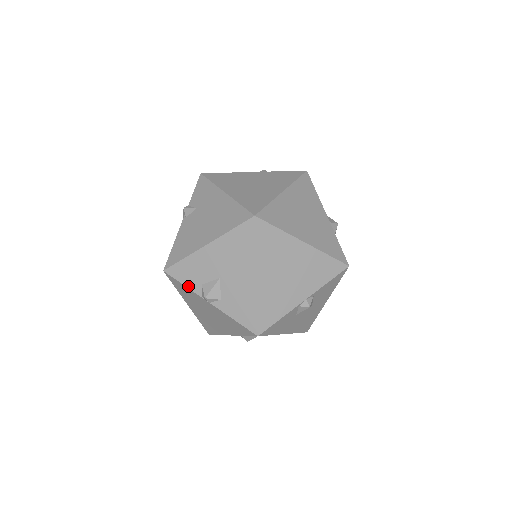
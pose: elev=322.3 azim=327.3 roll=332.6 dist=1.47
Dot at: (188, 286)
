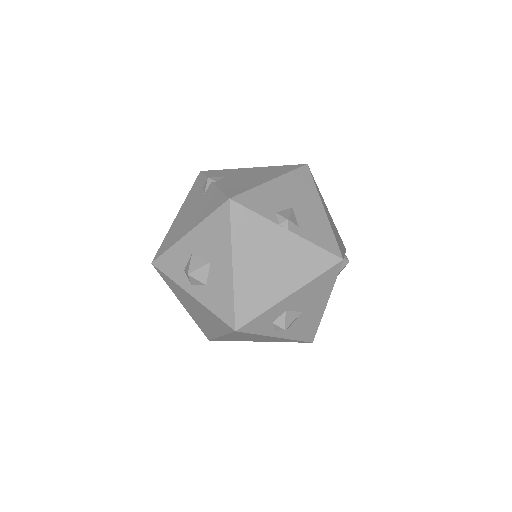
Dot at: (261, 214)
